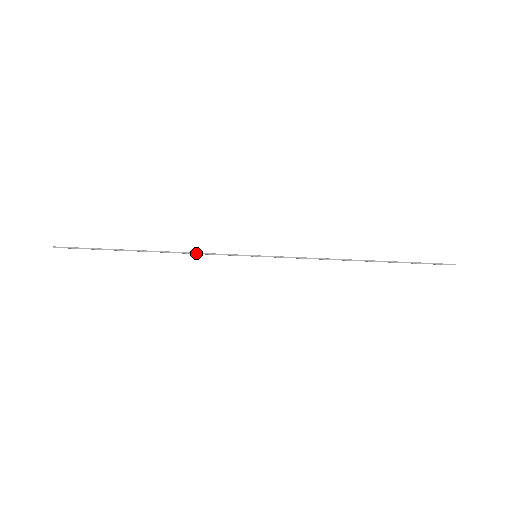
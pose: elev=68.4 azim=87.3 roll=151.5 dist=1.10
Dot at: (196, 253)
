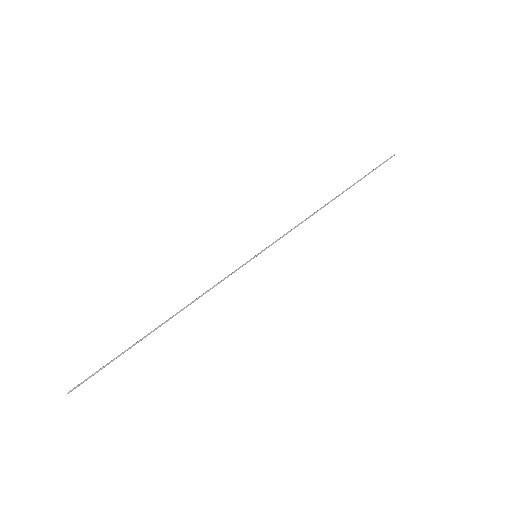
Dot at: (206, 292)
